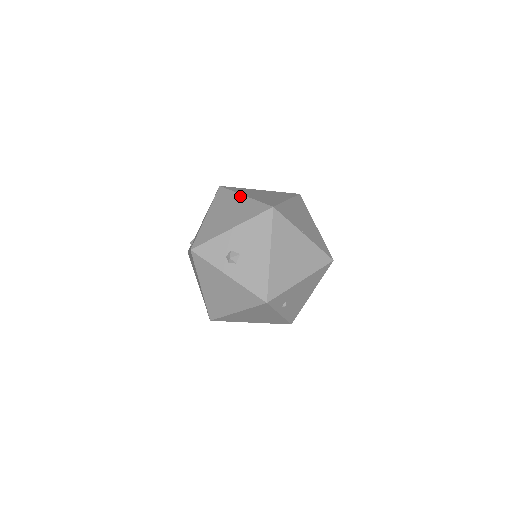
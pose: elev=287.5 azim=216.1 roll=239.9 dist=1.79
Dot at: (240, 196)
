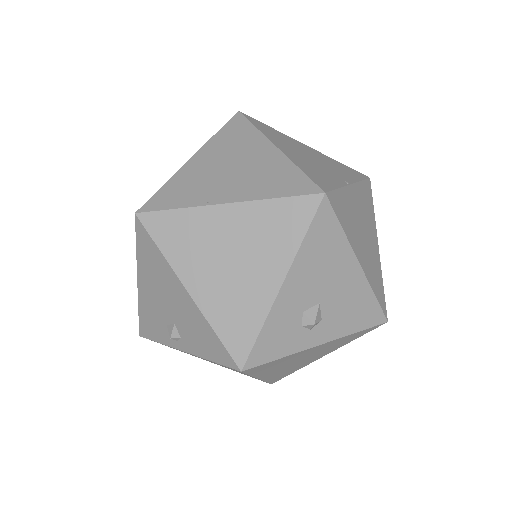
Dot at: (218, 210)
